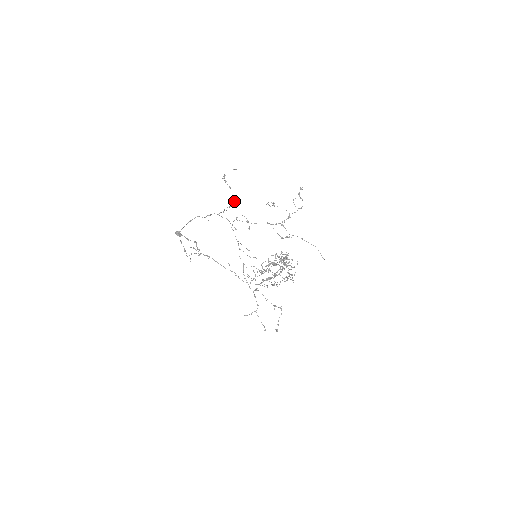
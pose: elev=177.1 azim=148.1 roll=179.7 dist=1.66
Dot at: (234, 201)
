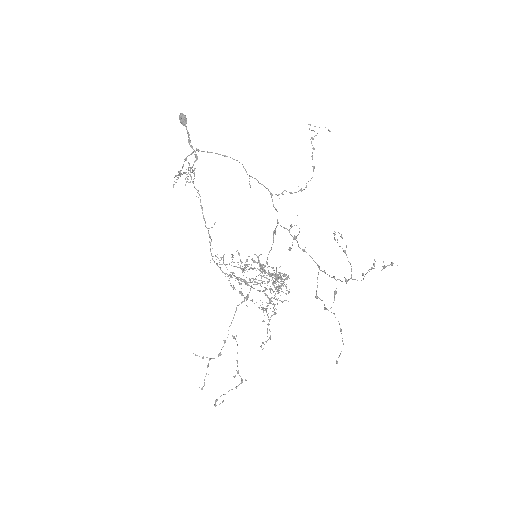
Dot at: occluded
